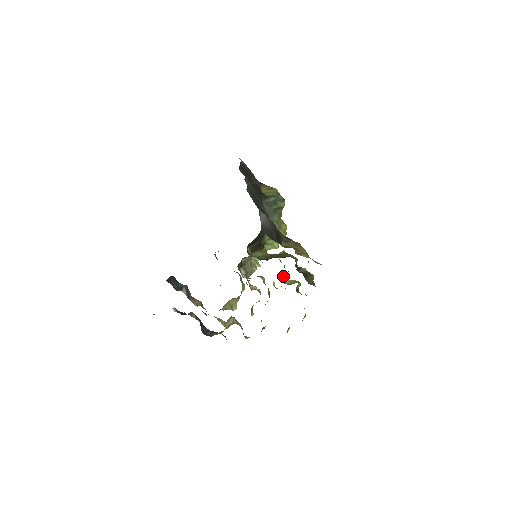
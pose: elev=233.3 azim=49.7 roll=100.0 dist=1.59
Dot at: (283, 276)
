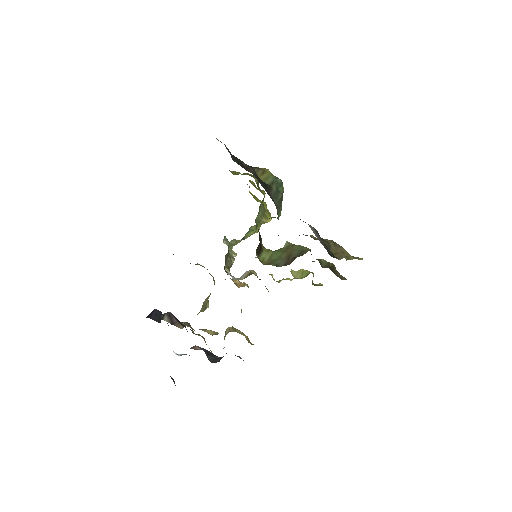
Dot at: (291, 270)
